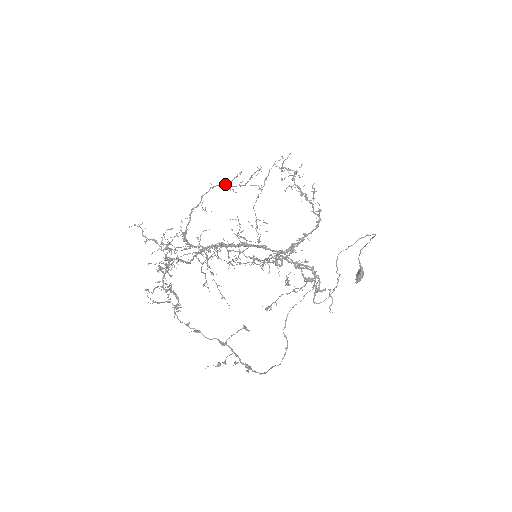
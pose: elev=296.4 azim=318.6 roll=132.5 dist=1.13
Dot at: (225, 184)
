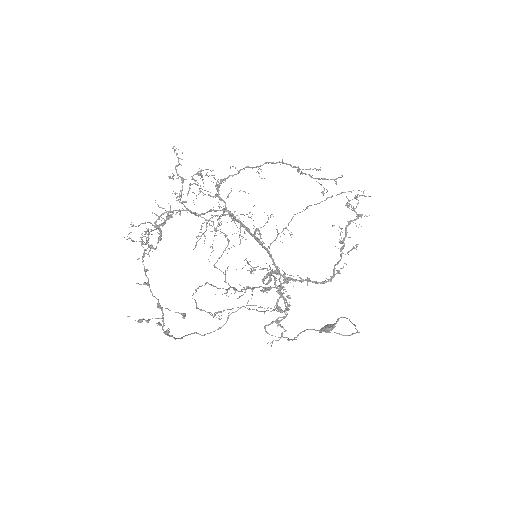
Dot at: occluded
